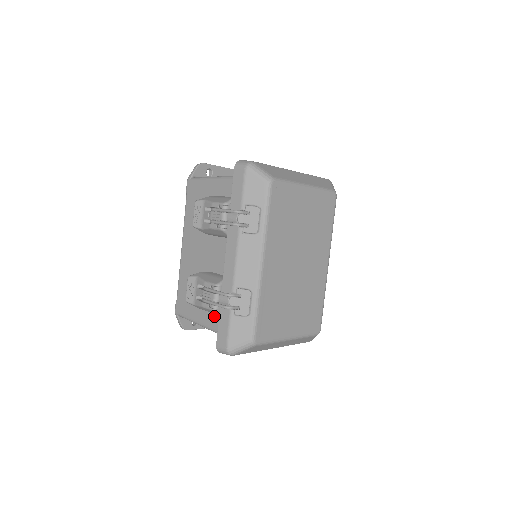
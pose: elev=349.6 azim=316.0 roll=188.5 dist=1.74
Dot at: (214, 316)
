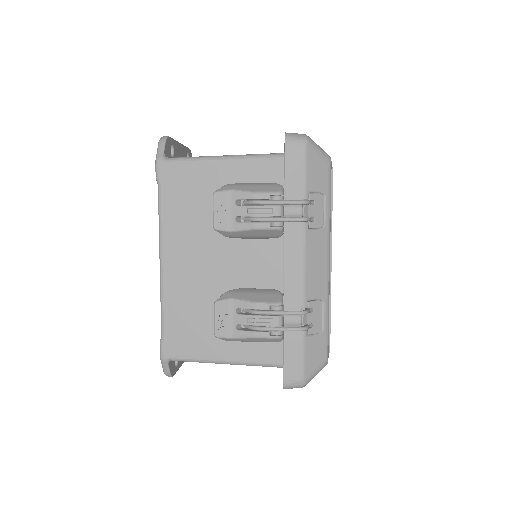
Dot at: (253, 345)
